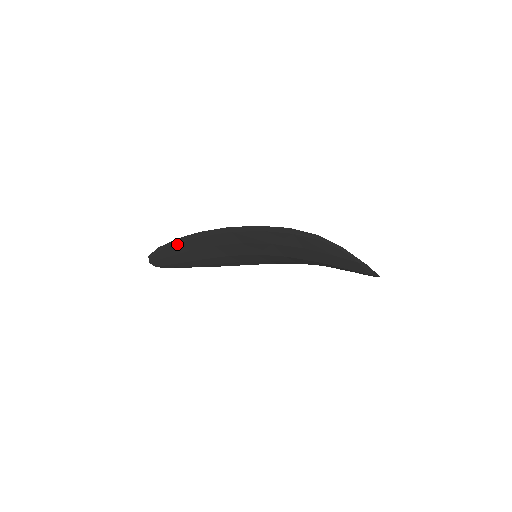
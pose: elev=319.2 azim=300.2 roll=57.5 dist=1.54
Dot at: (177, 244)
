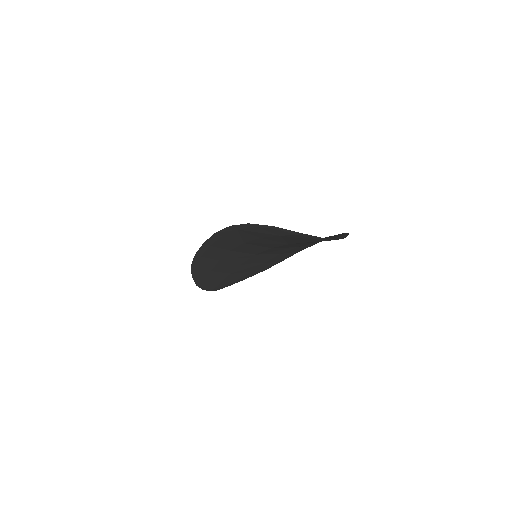
Dot at: (197, 269)
